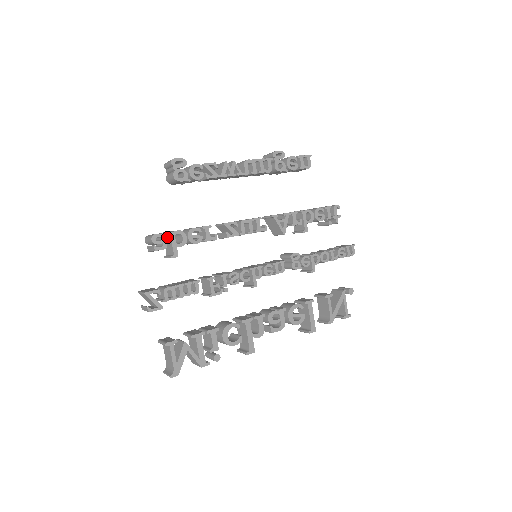
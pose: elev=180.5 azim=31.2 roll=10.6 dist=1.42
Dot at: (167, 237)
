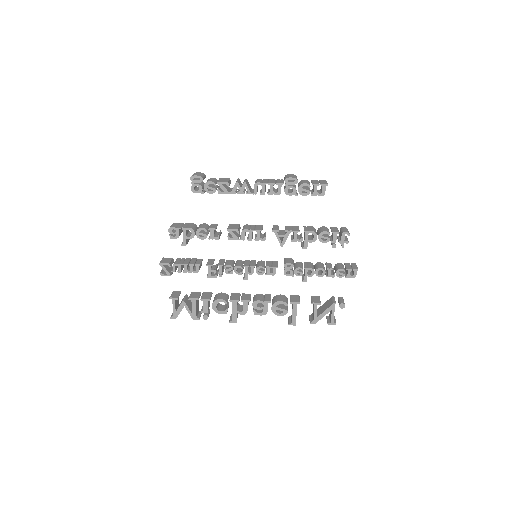
Dot at: occluded
